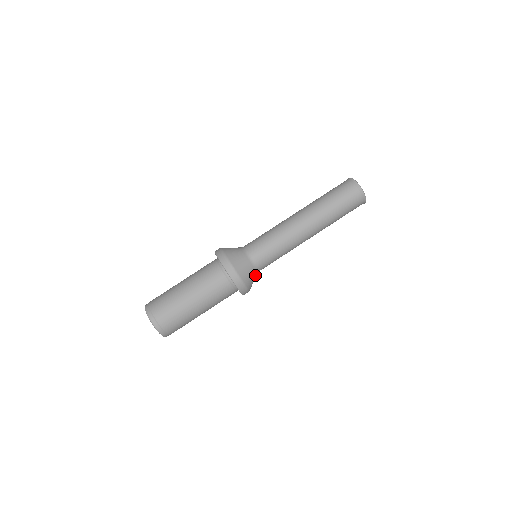
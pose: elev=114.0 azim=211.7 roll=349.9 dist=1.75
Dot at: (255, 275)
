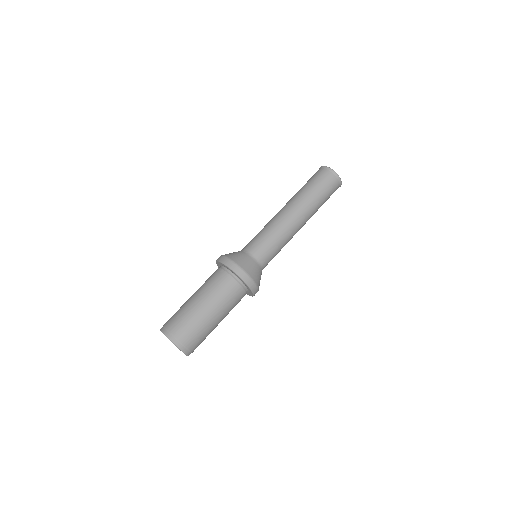
Dot at: (260, 272)
